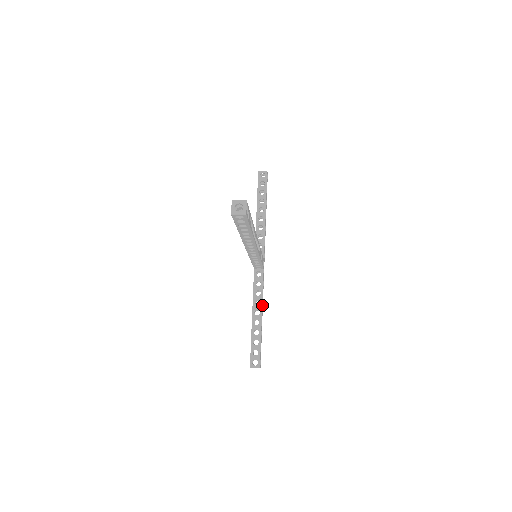
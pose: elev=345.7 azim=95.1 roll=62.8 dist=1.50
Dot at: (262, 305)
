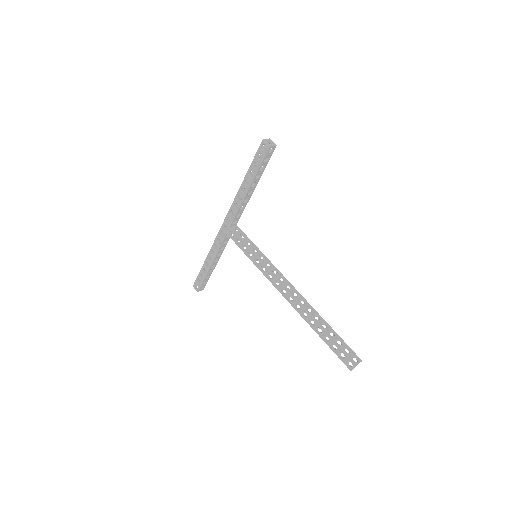
Dot at: occluded
